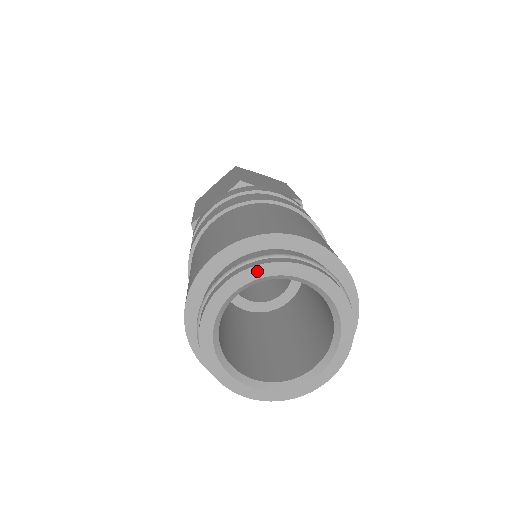
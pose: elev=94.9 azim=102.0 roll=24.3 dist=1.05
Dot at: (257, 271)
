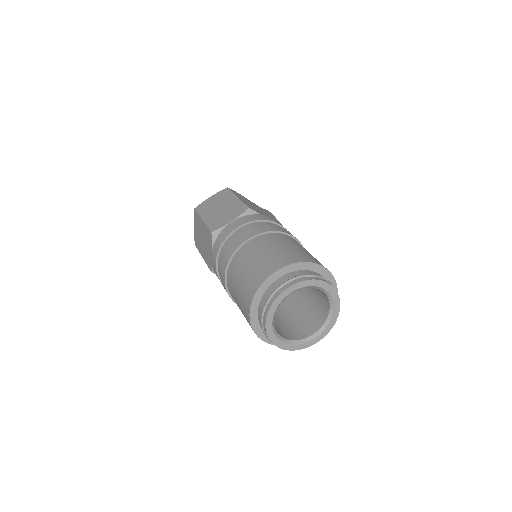
Dot at: (273, 308)
